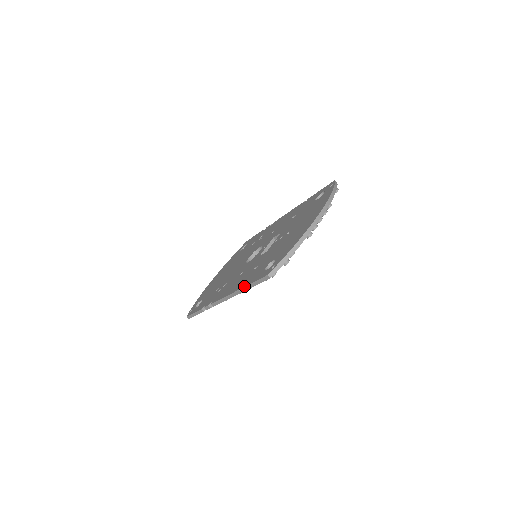
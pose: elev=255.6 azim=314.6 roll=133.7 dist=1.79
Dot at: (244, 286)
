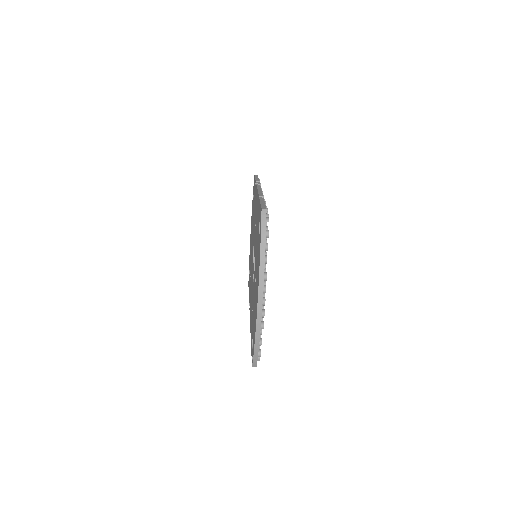
Dot at: occluded
